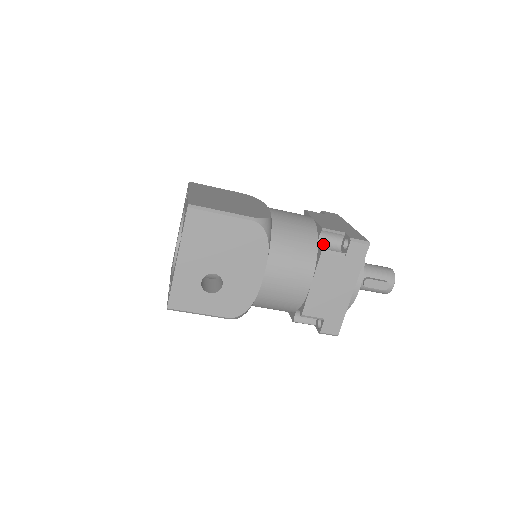
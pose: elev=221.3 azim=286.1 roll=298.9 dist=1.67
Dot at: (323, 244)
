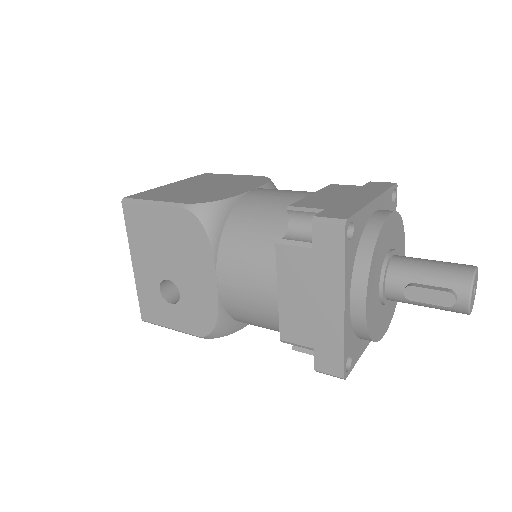
Dot at: (294, 231)
